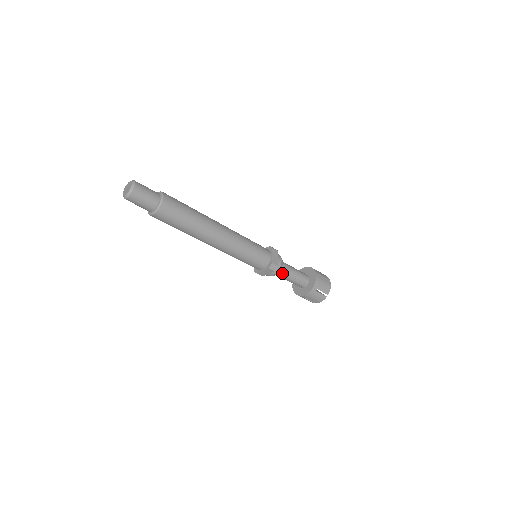
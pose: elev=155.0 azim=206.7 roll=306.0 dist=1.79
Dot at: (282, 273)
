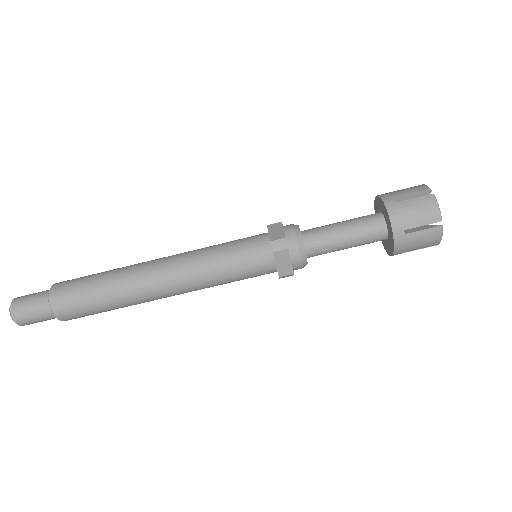
Dot at: (319, 254)
